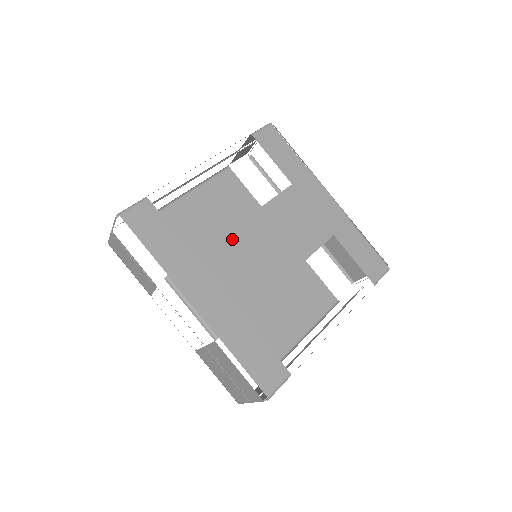
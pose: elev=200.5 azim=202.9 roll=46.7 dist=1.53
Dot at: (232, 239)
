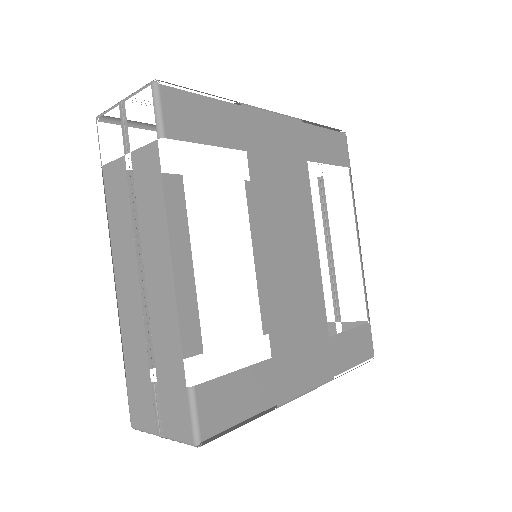
Dot at: (272, 295)
